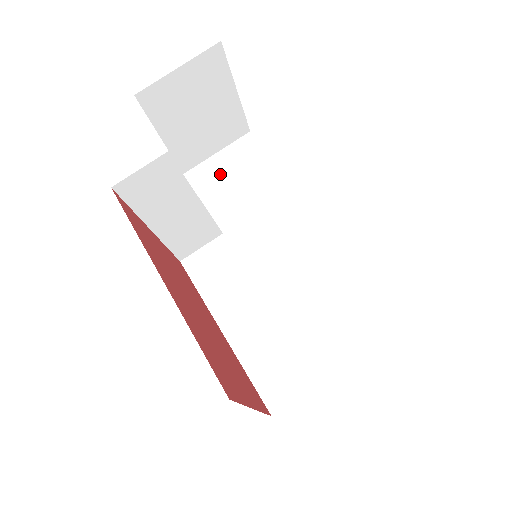
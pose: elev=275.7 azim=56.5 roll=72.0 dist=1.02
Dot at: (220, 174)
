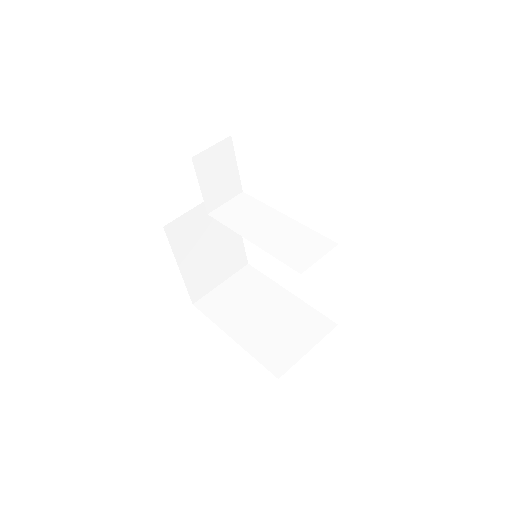
Dot at: (230, 211)
